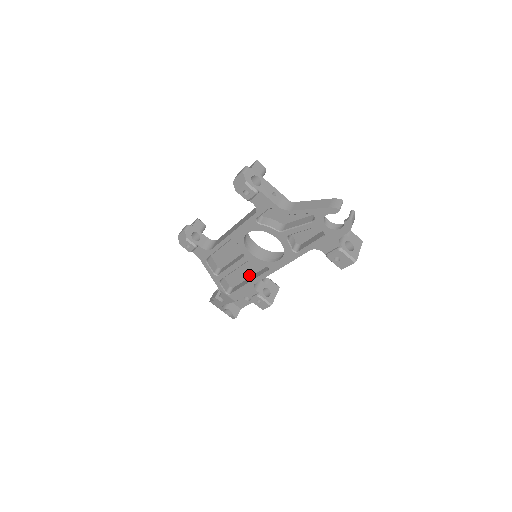
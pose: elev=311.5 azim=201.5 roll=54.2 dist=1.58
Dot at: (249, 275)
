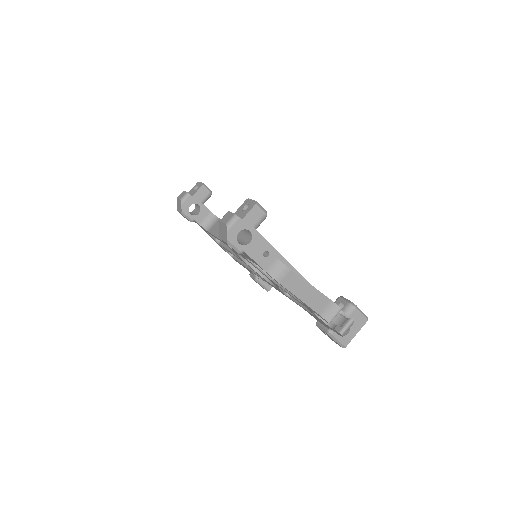
Dot at: occluded
